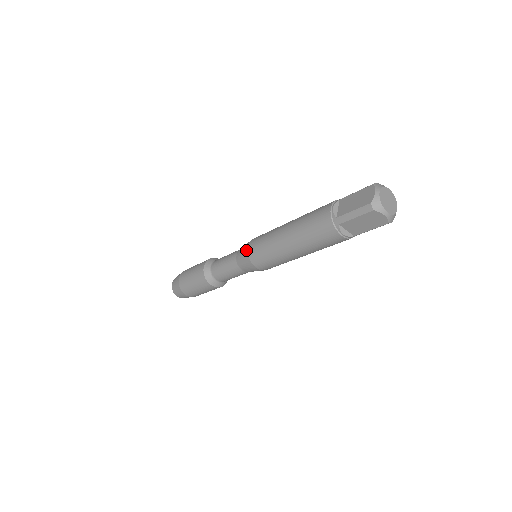
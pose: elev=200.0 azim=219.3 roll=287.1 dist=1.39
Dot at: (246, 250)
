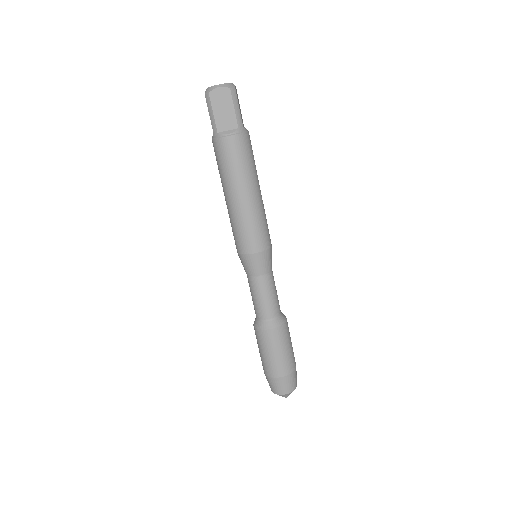
Dot at: (238, 255)
